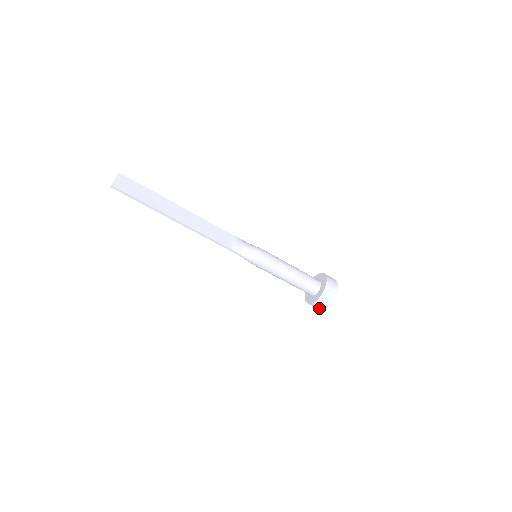
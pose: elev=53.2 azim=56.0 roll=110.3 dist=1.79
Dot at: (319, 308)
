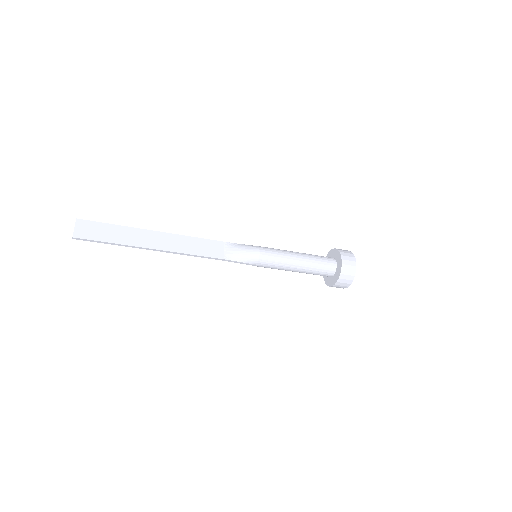
Dot at: occluded
